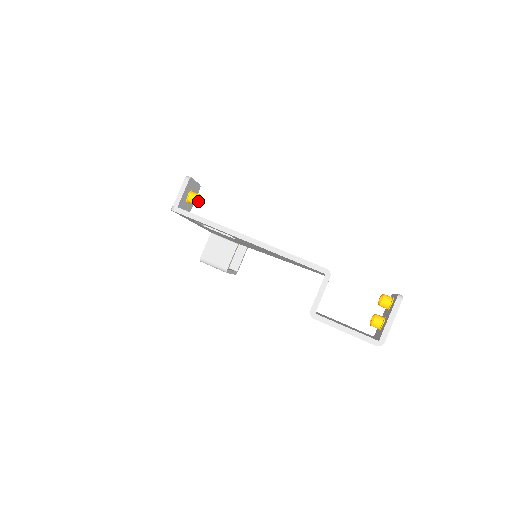
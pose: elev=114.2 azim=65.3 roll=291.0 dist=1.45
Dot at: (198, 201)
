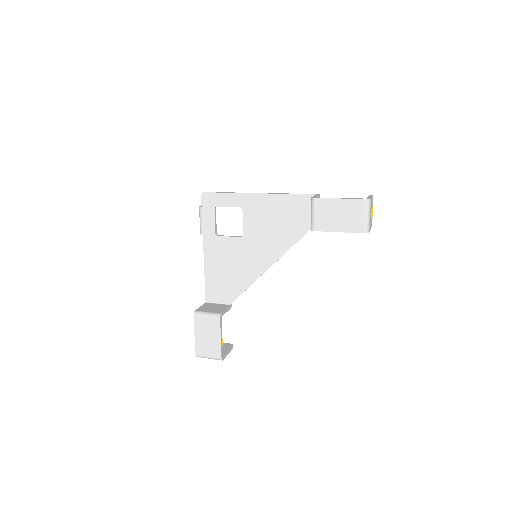
Dot at: occluded
